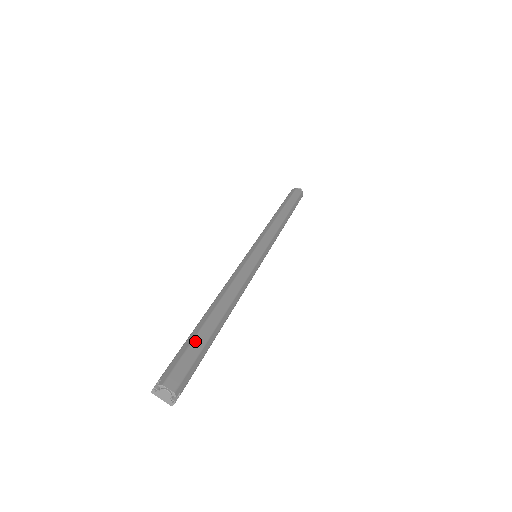
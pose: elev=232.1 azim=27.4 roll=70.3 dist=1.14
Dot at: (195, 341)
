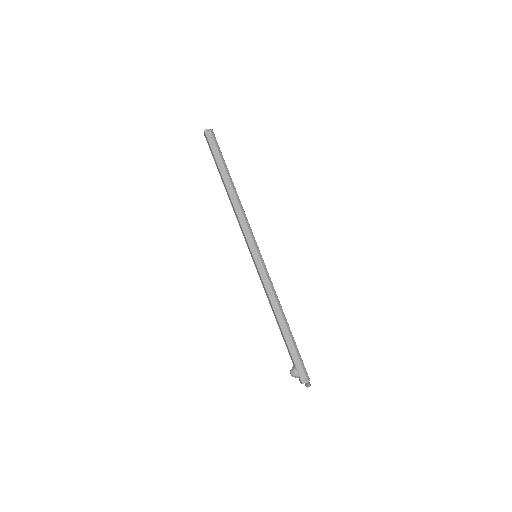
Dot at: occluded
